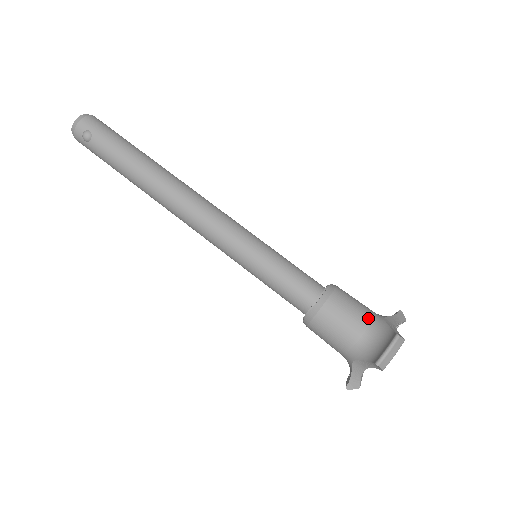
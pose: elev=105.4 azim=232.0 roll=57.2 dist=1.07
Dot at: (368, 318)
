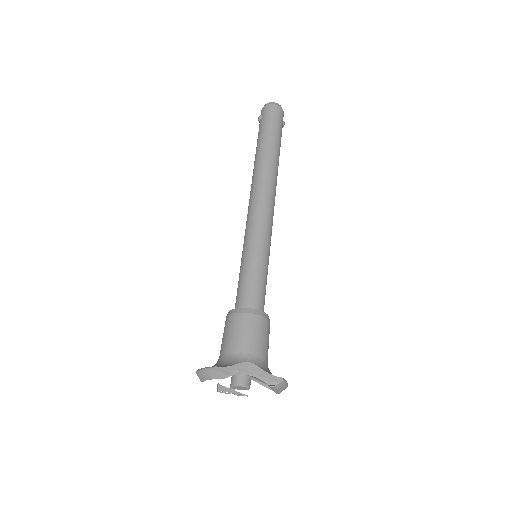
Dot at: (238, 349)
